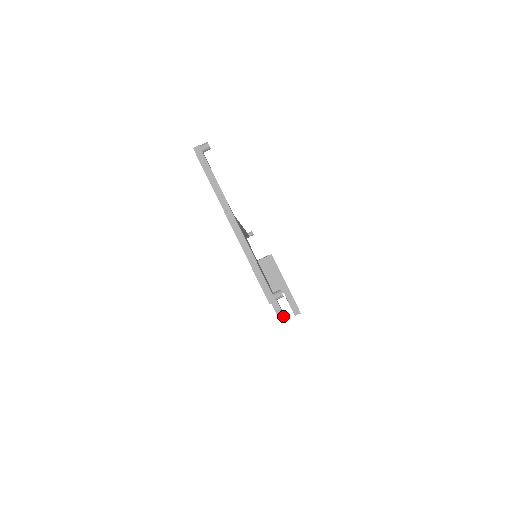
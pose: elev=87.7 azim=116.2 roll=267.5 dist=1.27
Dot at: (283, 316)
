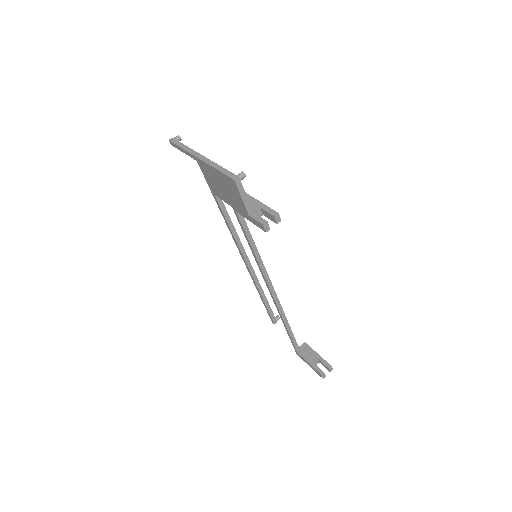
Dot at: (264, 220)
